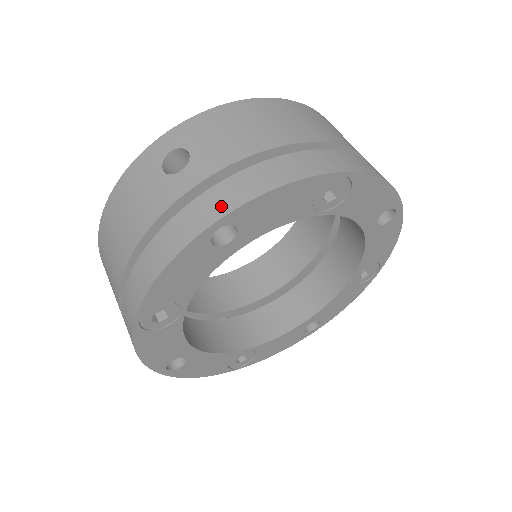
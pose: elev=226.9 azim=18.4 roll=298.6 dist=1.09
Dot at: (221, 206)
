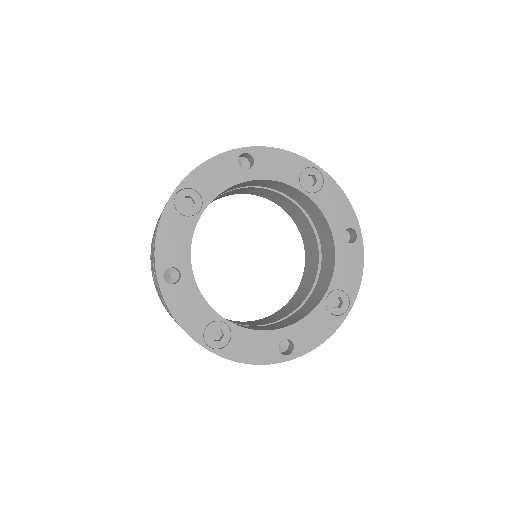
Dot at: occluded
